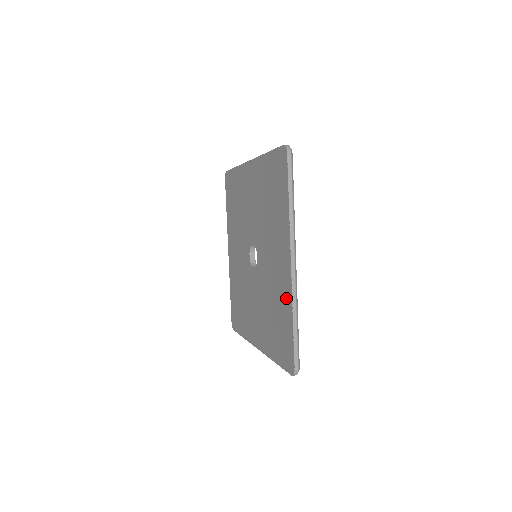
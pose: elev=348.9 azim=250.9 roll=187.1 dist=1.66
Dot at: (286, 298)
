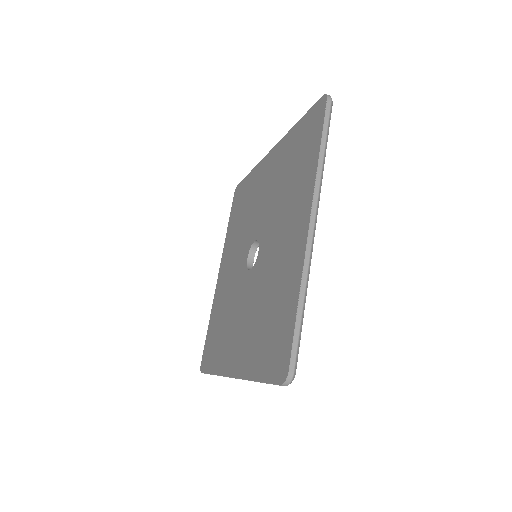
Dot at: (293, 274)
